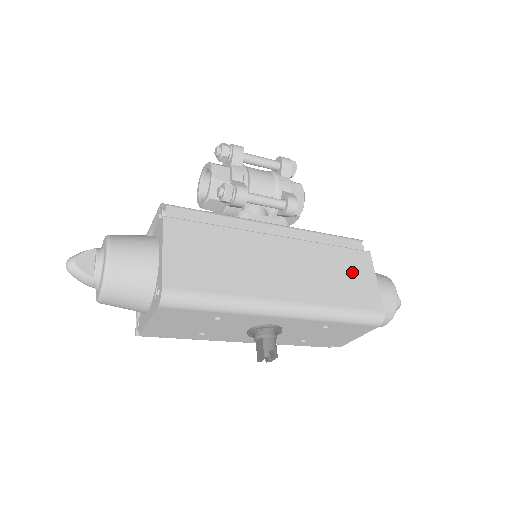
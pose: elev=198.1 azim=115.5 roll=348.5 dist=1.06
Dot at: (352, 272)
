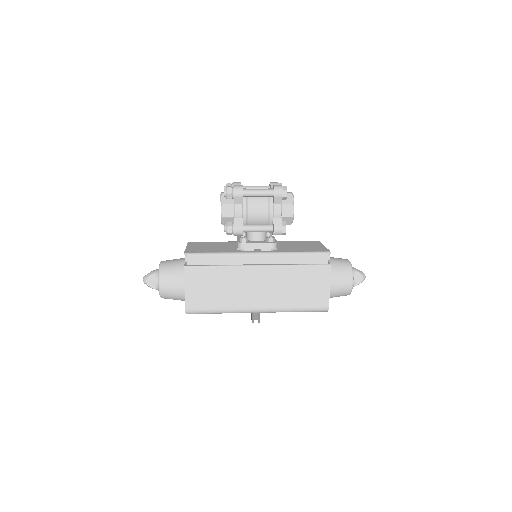
Dot at: (311, 283)
